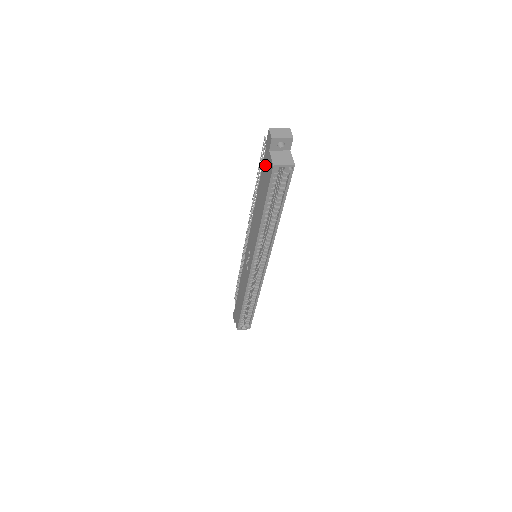
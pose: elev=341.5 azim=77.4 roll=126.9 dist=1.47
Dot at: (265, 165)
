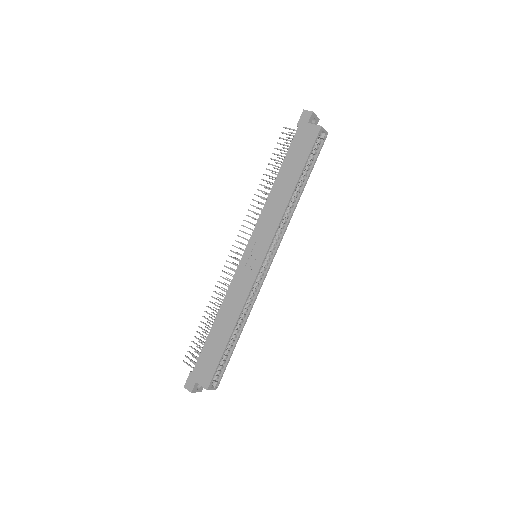
Dot at: (299, 138)
